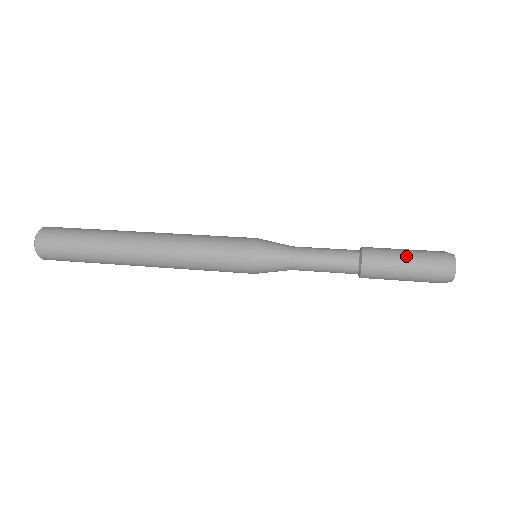
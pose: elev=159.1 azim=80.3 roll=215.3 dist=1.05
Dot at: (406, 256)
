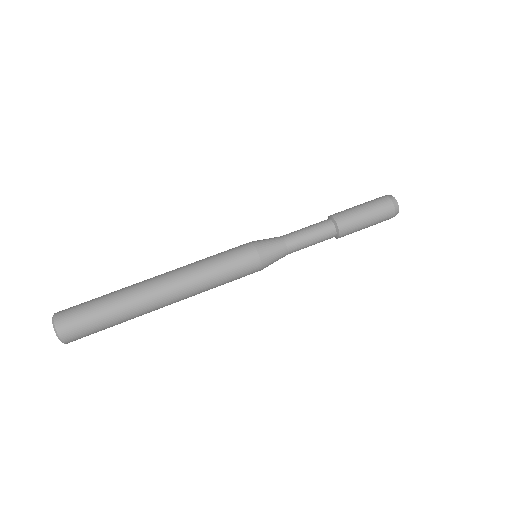
Dot at: (363, 207)
